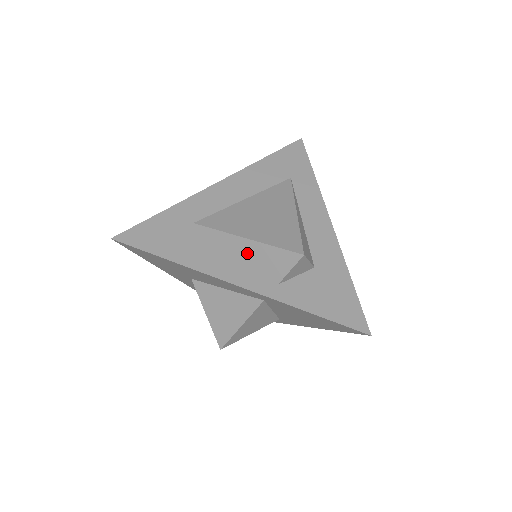
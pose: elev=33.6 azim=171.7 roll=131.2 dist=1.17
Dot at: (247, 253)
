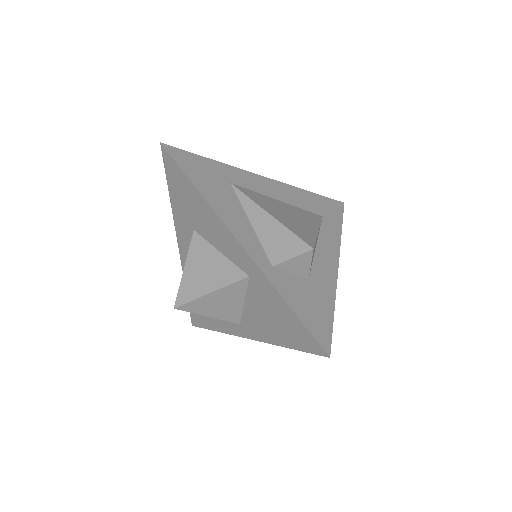
Dot at: (262, 227)
